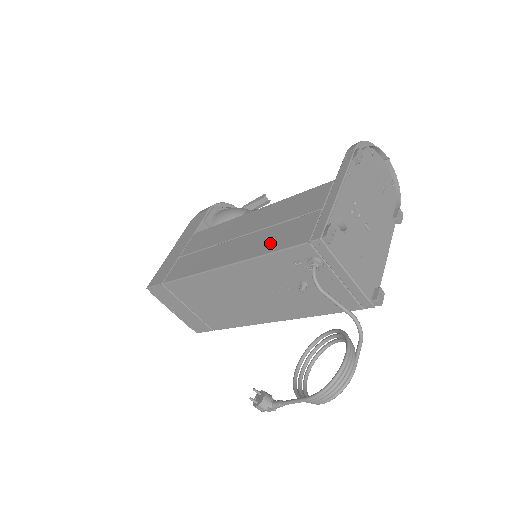
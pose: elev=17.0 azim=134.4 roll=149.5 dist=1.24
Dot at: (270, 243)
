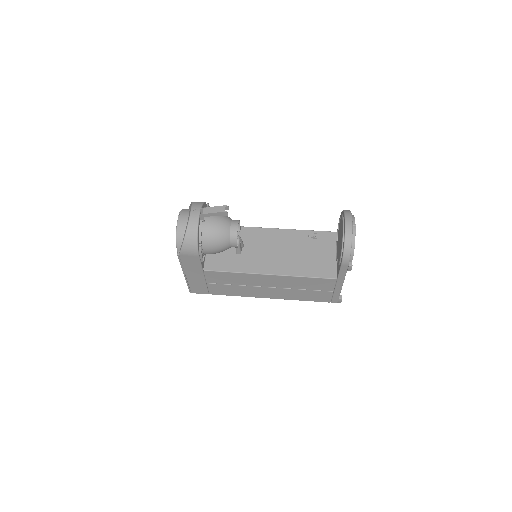
Dot at: (302, 297)
